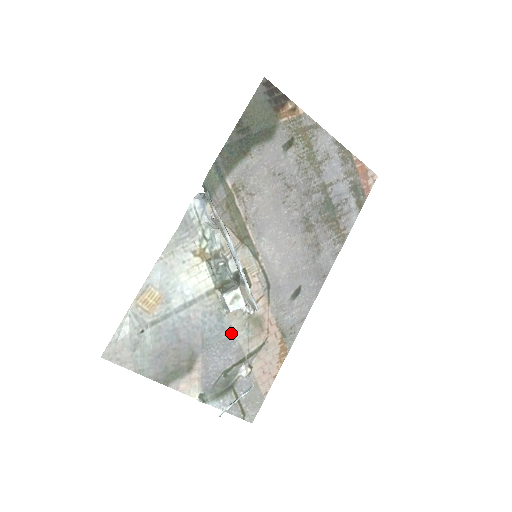
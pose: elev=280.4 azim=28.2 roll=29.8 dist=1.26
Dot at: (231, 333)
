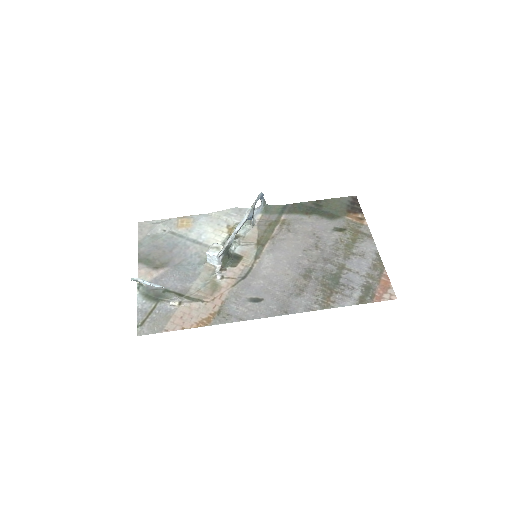
Dot at: (195, 276)
